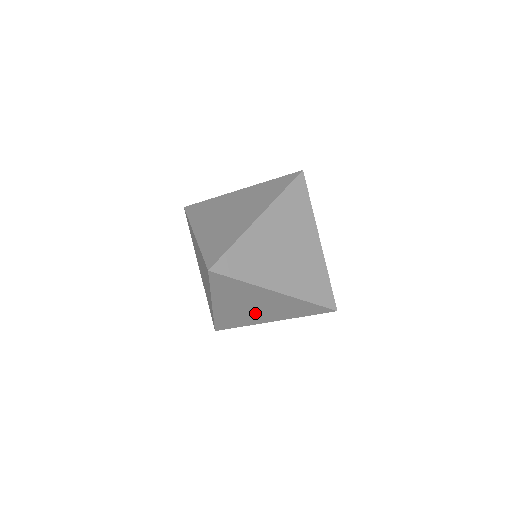
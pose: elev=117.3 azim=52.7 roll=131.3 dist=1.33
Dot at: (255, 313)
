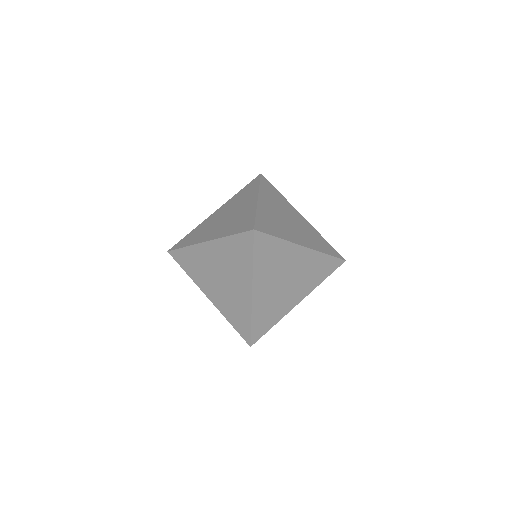
Dot at: (286, 293)
